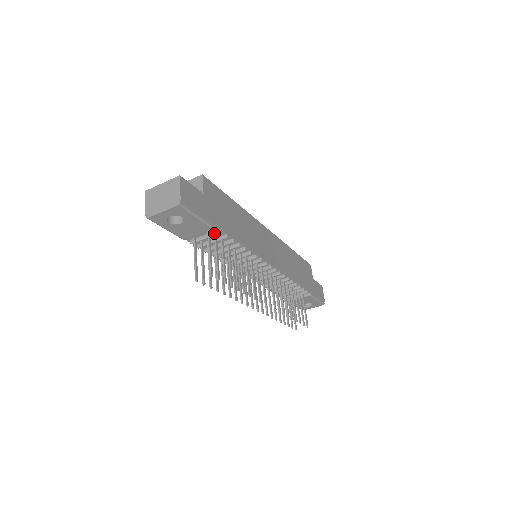
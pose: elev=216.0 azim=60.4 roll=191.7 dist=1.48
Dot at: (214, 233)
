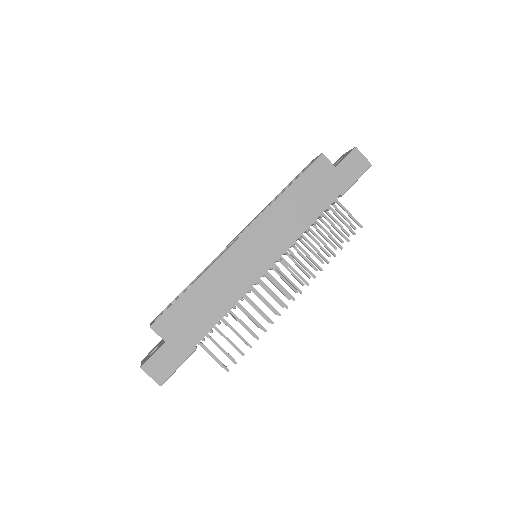
Dot at: occluded
